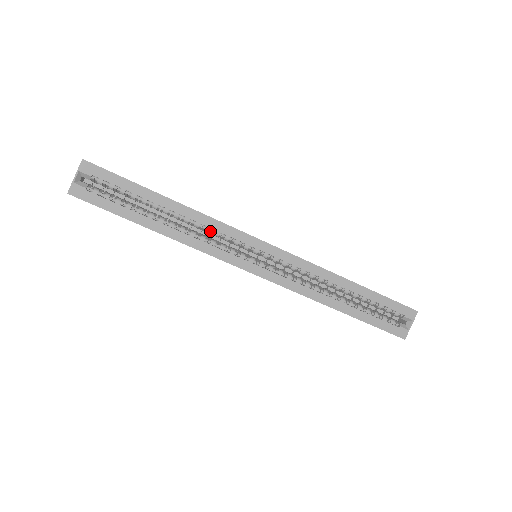
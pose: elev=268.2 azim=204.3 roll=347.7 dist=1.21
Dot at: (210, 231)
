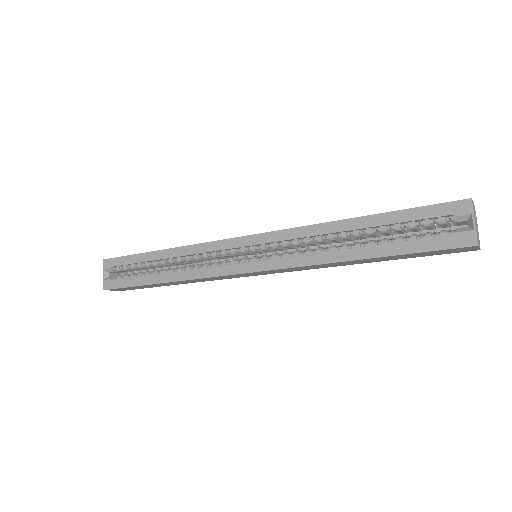
Dot at: (200, 257)
